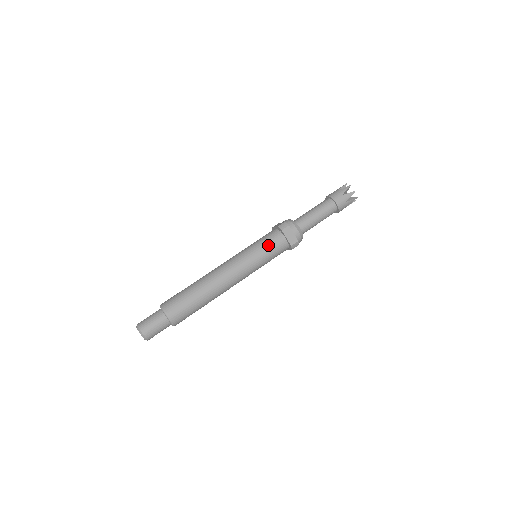
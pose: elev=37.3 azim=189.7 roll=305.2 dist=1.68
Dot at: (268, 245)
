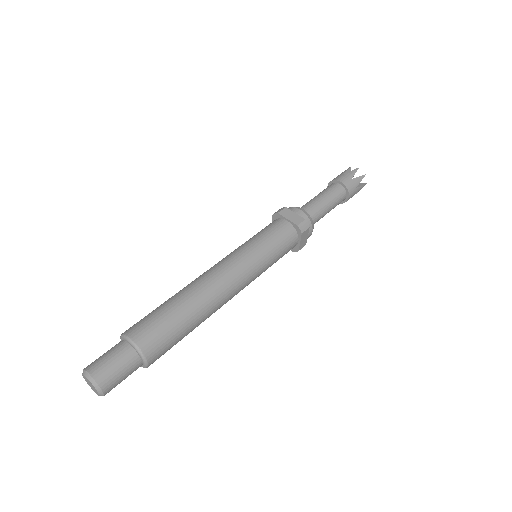
Dot at: (281, 251)
